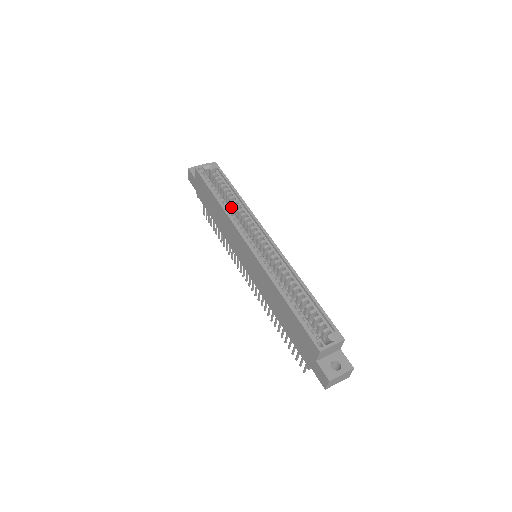
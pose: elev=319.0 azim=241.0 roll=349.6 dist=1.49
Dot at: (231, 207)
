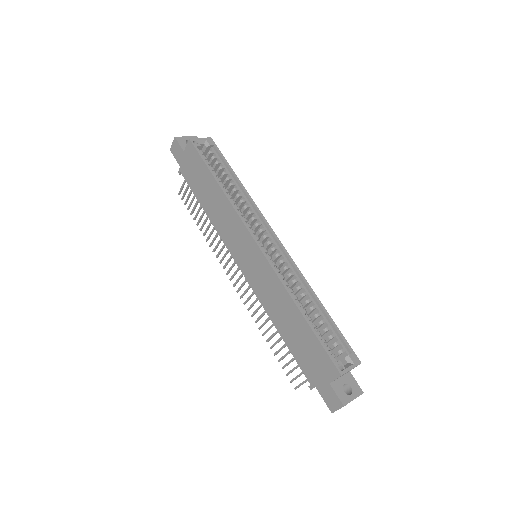
Dot at: occluded
